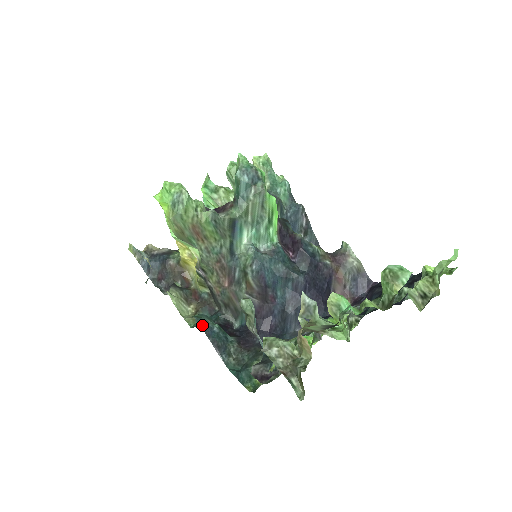
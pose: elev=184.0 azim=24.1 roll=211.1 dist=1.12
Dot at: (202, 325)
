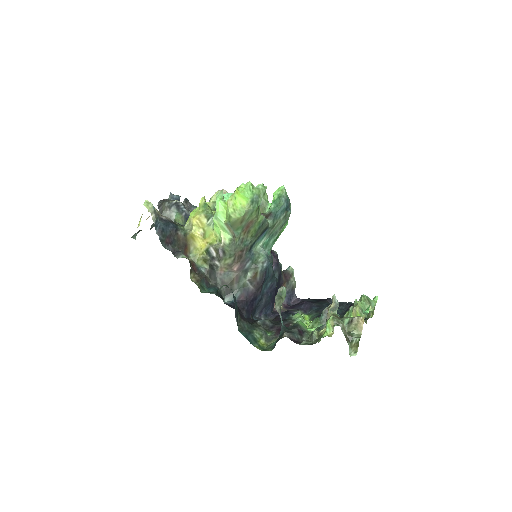
Dot at: (233, 294)
